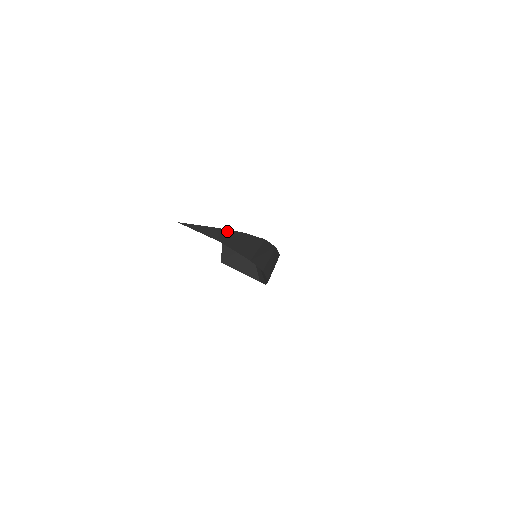
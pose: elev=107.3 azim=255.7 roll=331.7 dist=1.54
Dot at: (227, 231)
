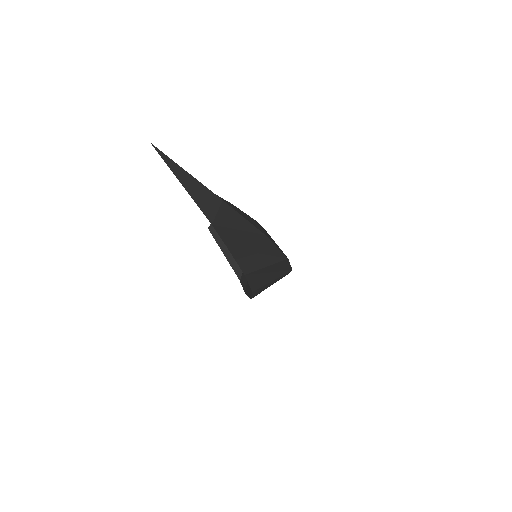
Dot at: (238, 216)
